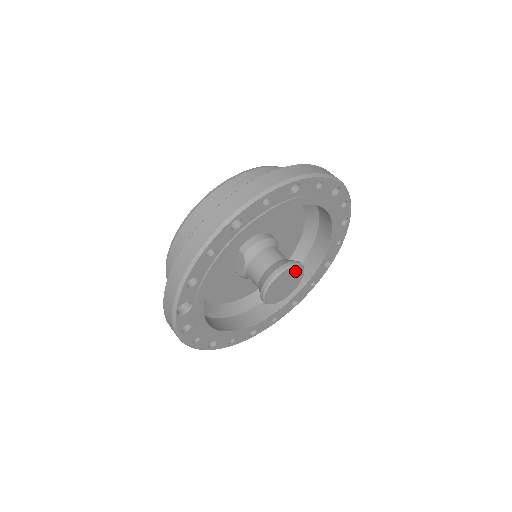
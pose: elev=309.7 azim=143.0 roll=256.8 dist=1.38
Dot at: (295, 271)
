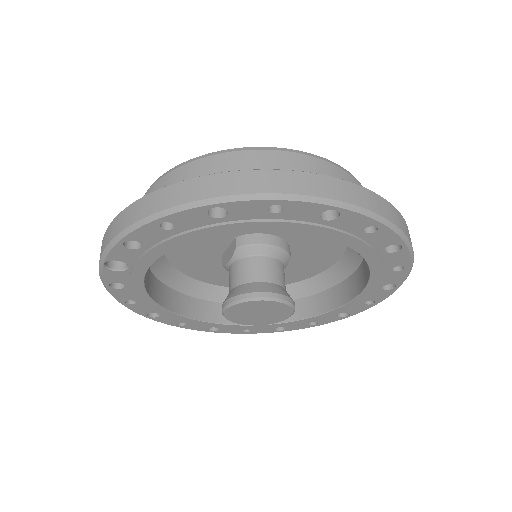
Dot at: (279, 307)
